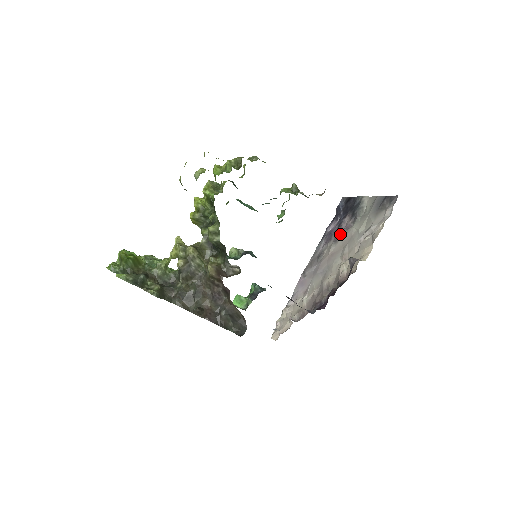
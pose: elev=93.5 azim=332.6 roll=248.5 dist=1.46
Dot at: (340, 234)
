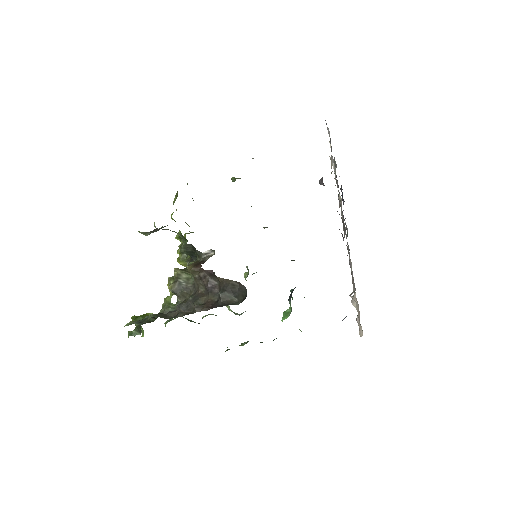
Dot at: occluded
